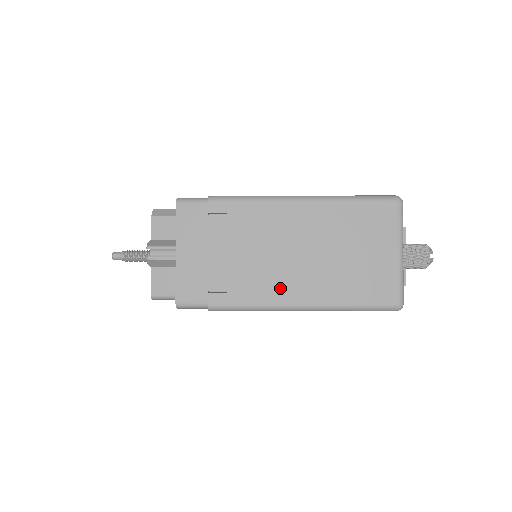
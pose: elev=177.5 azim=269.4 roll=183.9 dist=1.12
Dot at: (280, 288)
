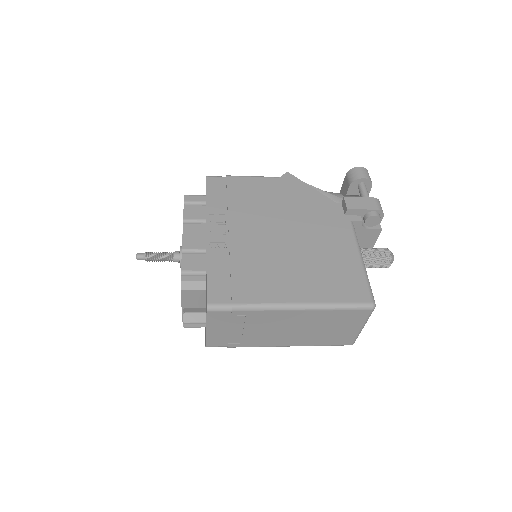
Dot at: (277, 341)
